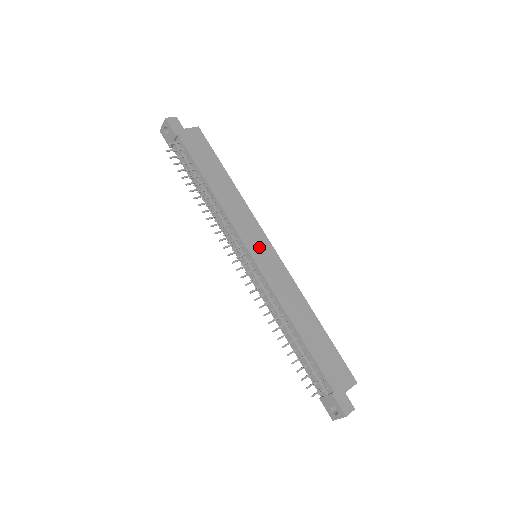
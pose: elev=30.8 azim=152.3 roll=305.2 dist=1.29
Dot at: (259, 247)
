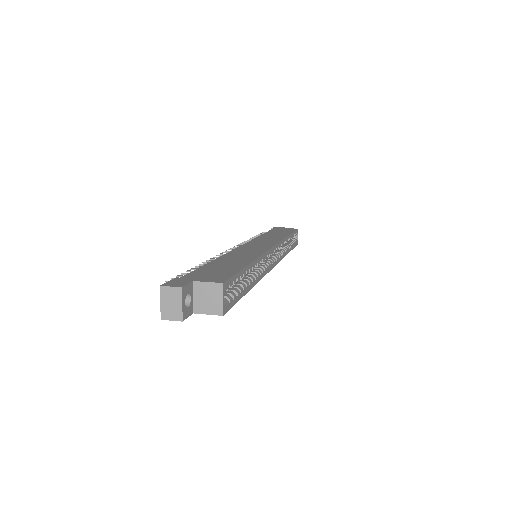
Dot at: (258, 245)
